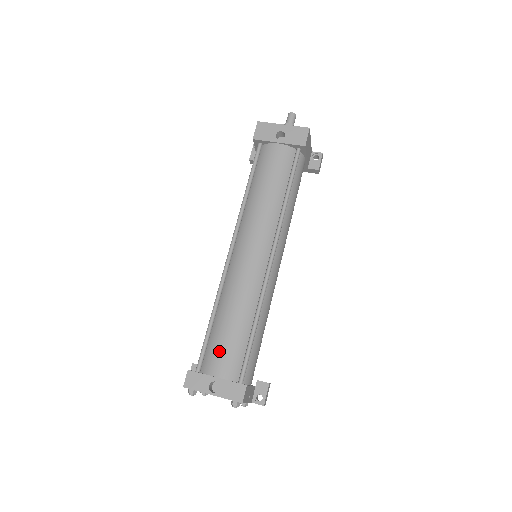
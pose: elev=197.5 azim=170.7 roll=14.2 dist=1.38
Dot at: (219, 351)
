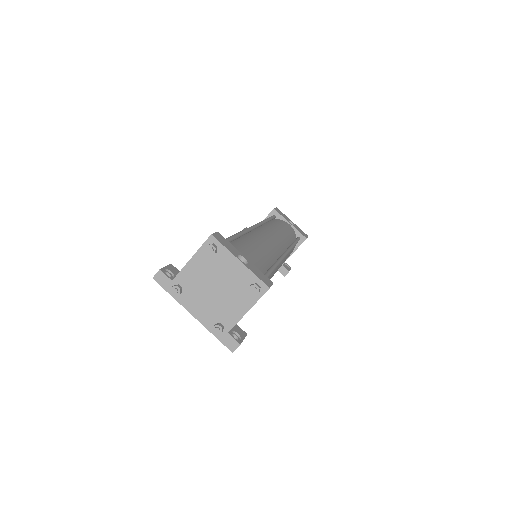
Dot at: (247, 250)
